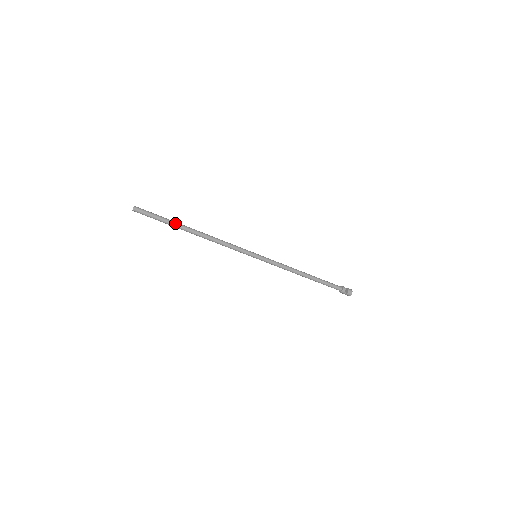
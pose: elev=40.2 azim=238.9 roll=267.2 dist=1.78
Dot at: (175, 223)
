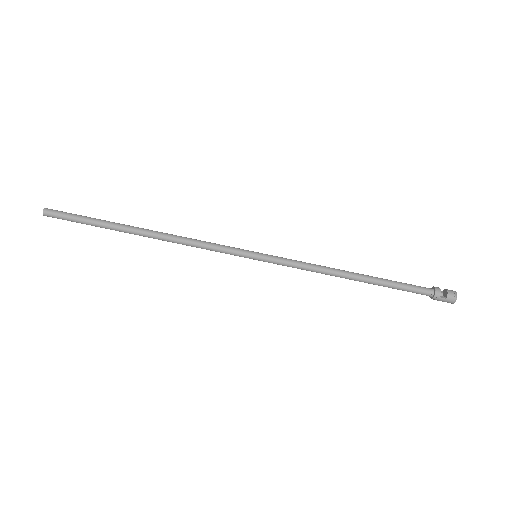
Dot at: (110, 222)
